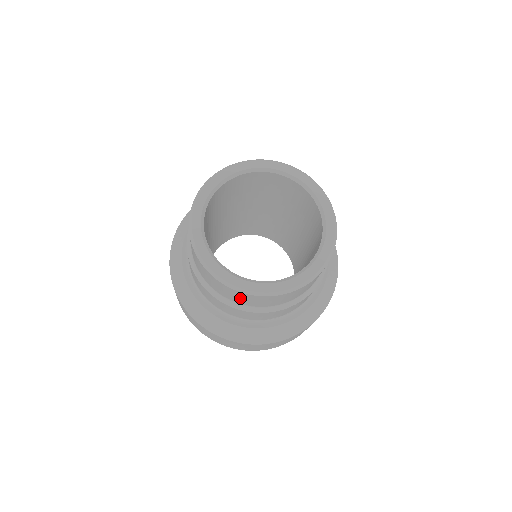
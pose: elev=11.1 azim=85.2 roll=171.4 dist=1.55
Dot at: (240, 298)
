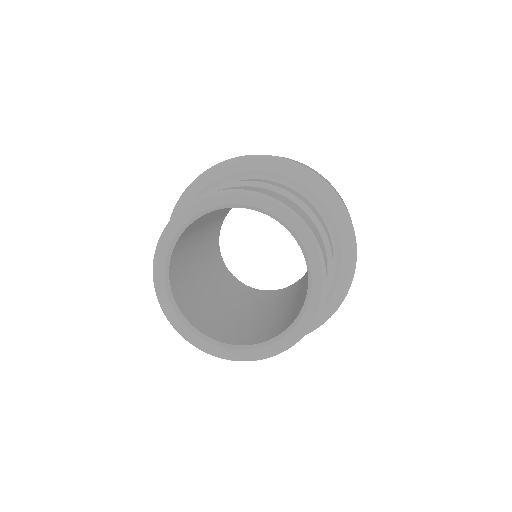
Dot at: occluded
